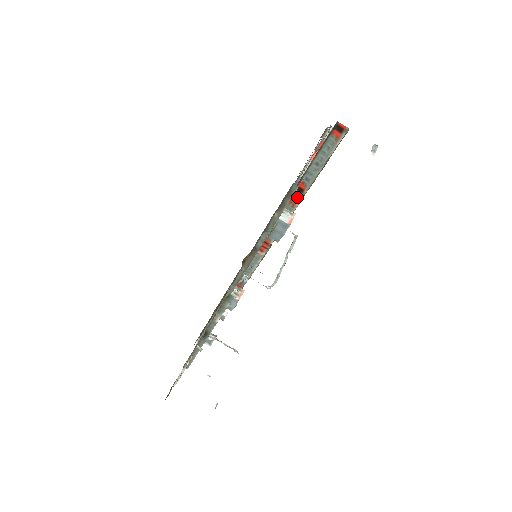
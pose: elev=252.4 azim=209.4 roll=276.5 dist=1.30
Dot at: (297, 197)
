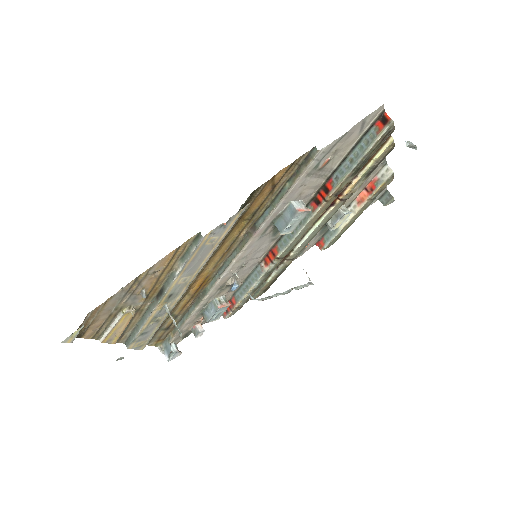
Dot at: (321, 200)
